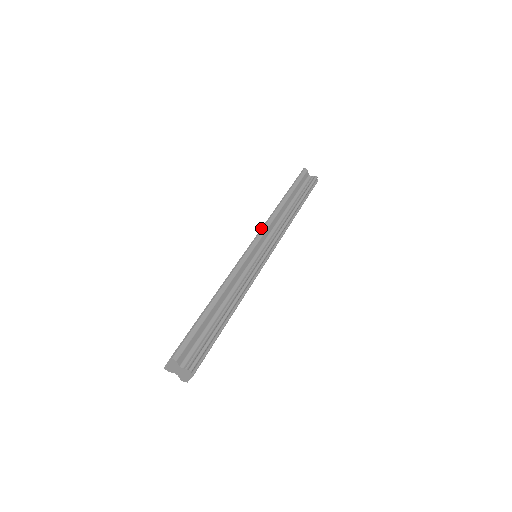
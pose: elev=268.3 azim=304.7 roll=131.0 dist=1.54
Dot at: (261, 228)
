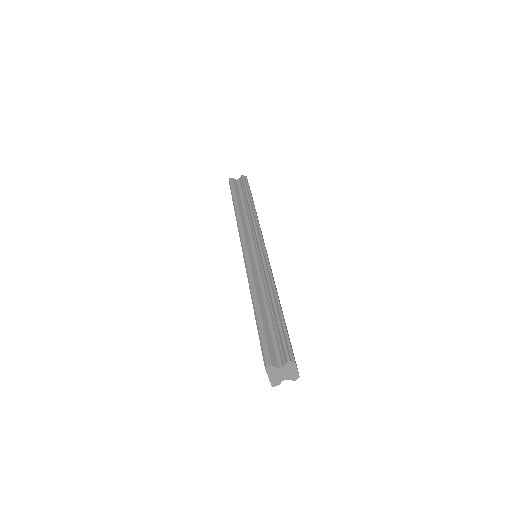
Dot at: (239, 236)
